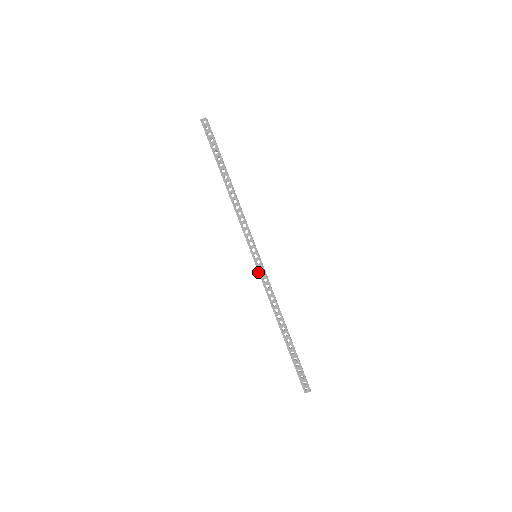
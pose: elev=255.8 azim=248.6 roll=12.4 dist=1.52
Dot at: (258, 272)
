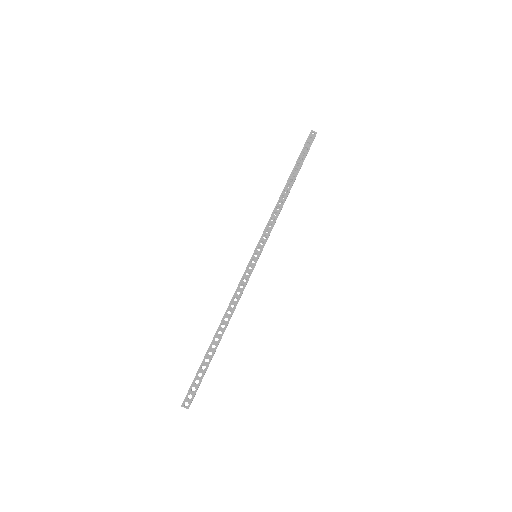
Dot at: (246, 268)
